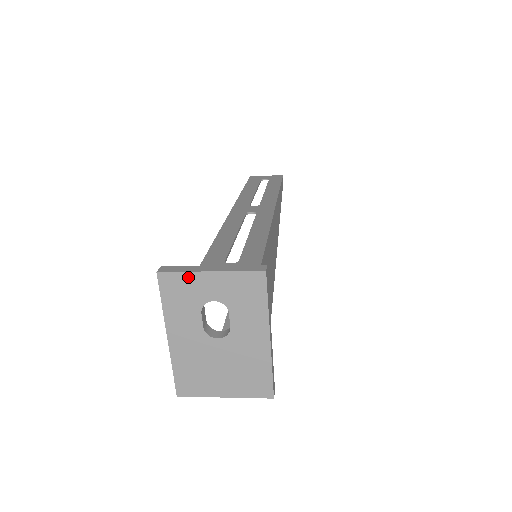
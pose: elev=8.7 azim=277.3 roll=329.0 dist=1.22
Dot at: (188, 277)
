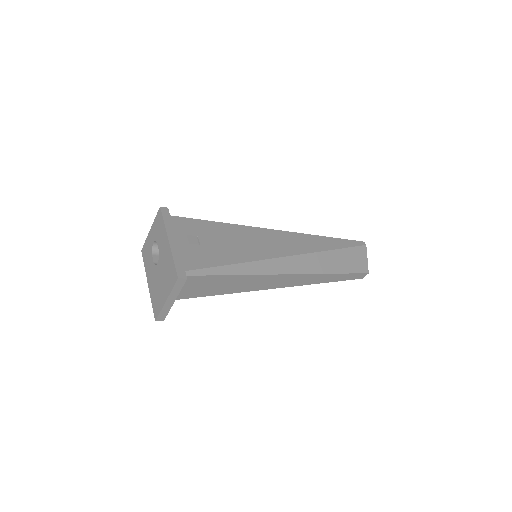
Dot at: (147, 241)
